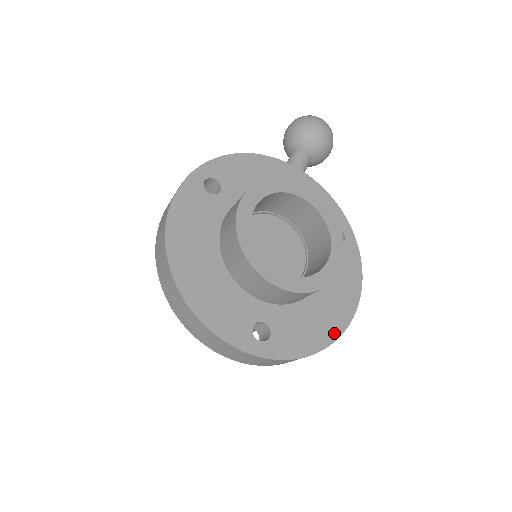
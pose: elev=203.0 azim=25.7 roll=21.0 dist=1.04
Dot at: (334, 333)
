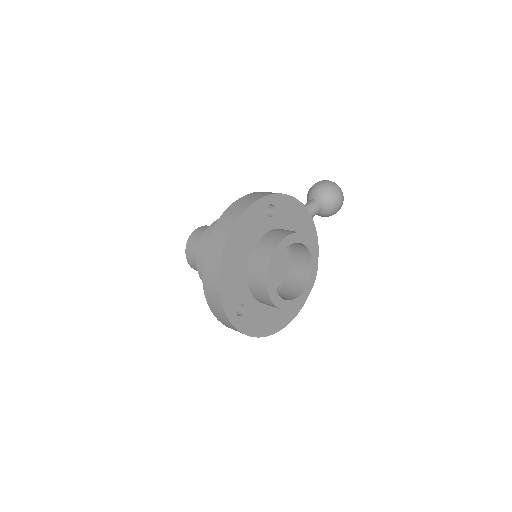
Dot at: (270, 332)
